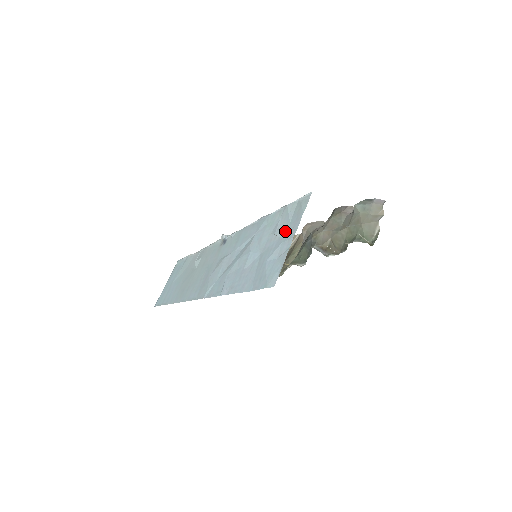
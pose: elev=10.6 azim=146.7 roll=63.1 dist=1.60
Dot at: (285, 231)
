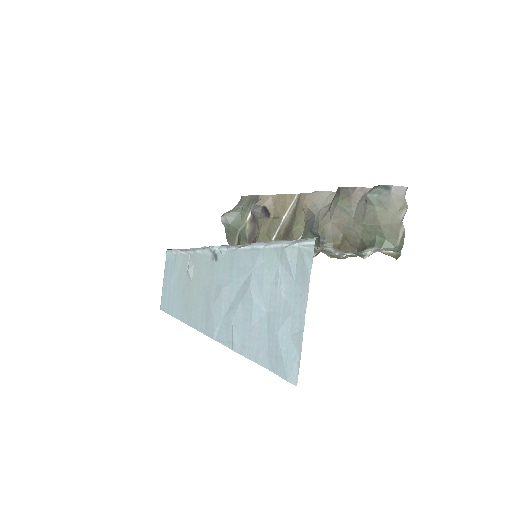
Dot at: (291, 294)
